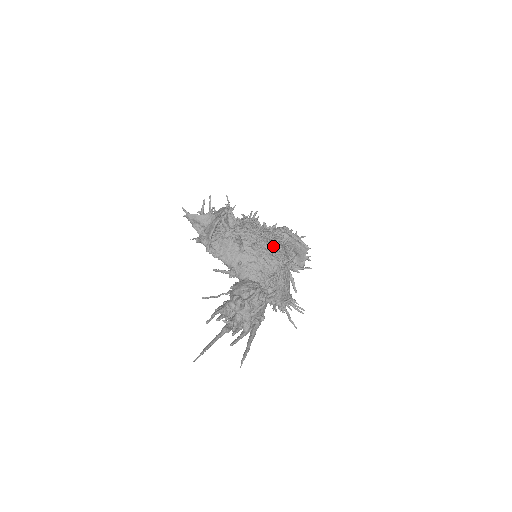
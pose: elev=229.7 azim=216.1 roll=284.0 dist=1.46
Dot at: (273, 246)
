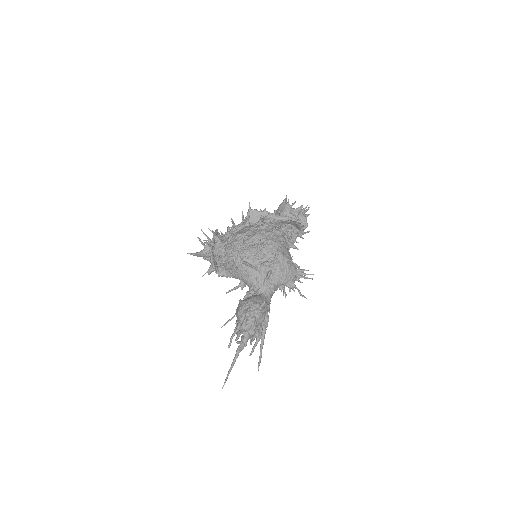
Dot at: (256, 253)
